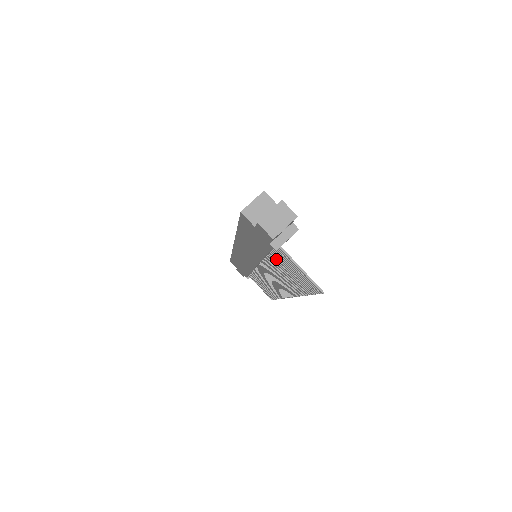
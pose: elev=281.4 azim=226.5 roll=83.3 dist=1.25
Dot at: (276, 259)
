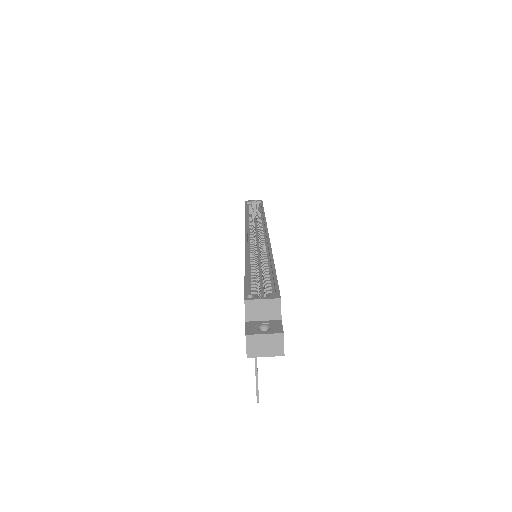
Dot at: occluded
